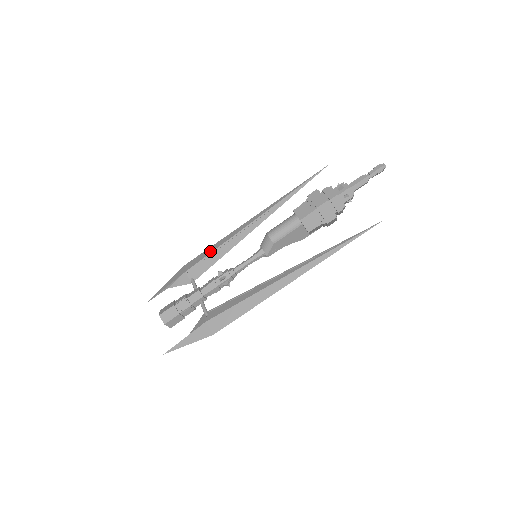
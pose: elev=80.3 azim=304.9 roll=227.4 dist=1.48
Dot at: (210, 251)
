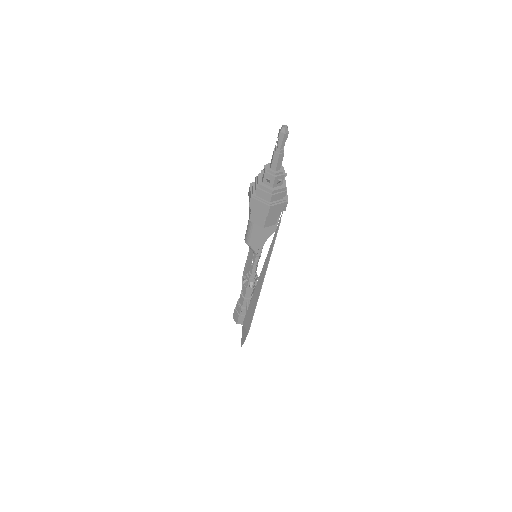
Dot at: (248, 253)
